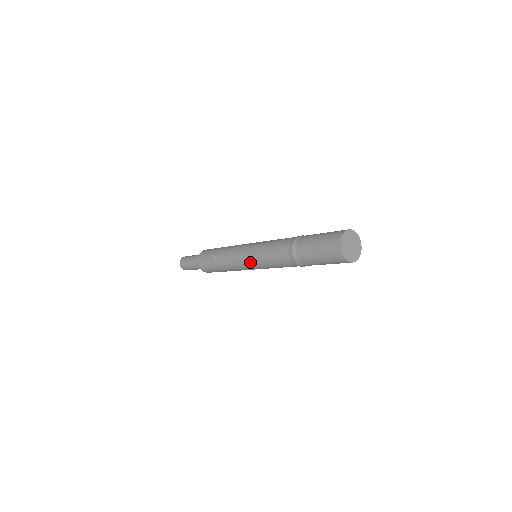
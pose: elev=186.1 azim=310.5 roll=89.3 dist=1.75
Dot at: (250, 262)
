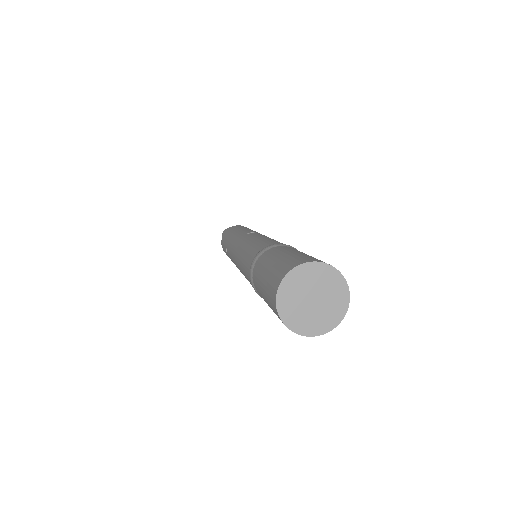
Dot at: (240, 271)
